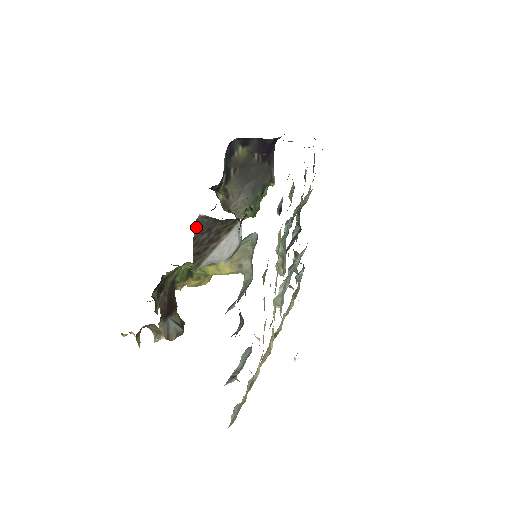
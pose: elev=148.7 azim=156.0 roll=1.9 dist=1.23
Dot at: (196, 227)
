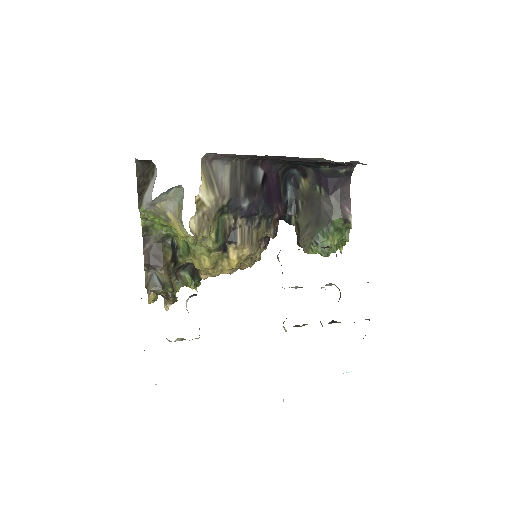
Dot at: (137, 171)
